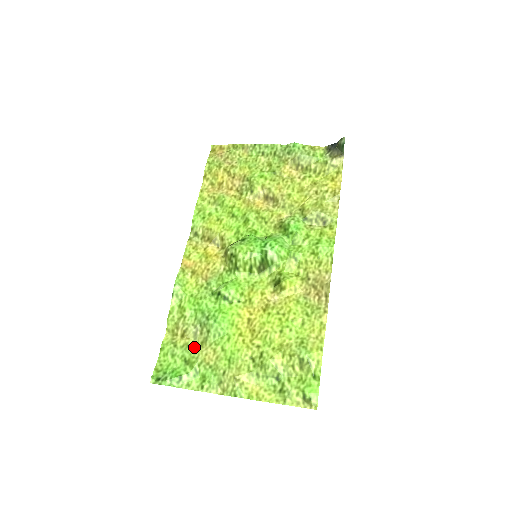
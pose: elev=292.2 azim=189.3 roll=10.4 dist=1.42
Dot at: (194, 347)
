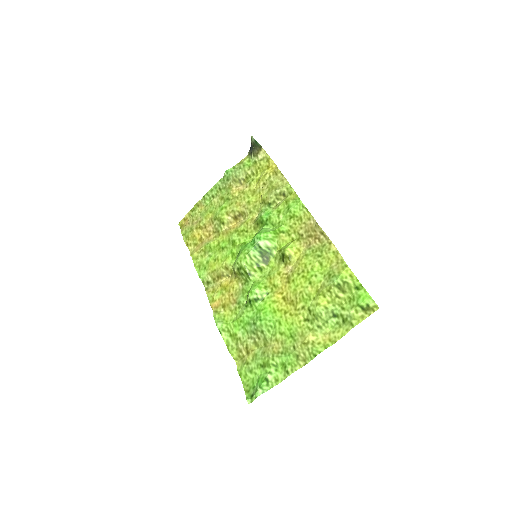
Dot at: (261, 352)
